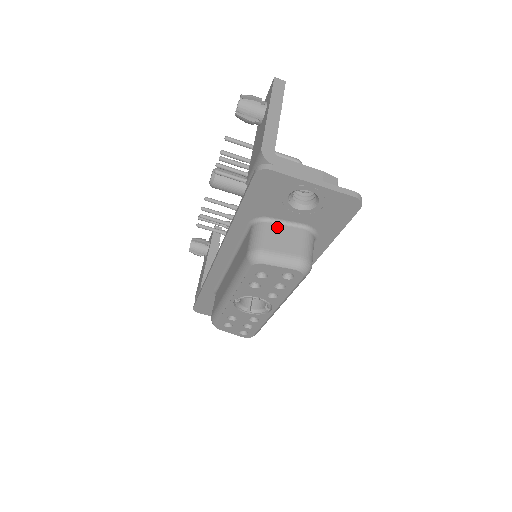
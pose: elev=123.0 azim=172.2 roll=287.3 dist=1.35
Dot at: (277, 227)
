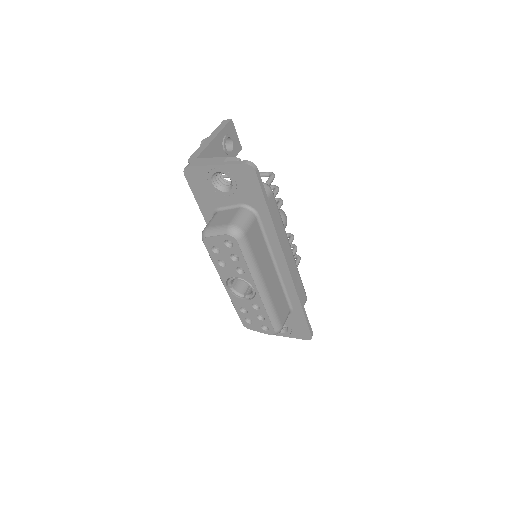
Dot at: (223, 212)
